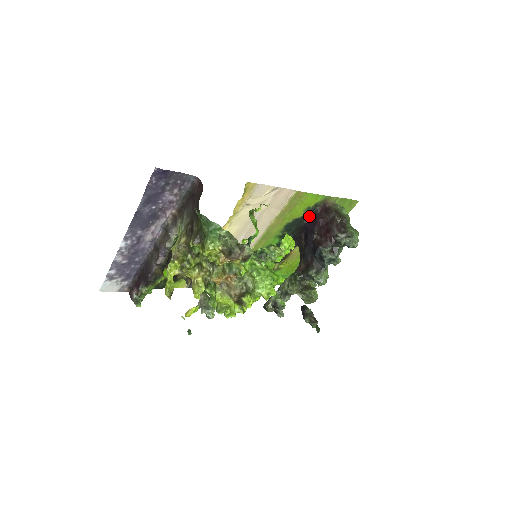
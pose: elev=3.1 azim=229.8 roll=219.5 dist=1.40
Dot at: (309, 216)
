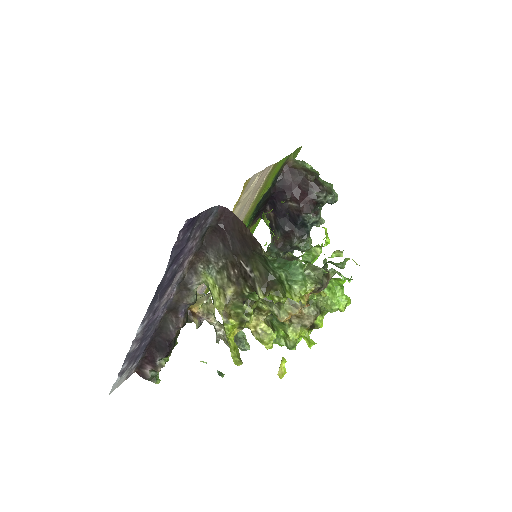
Dot at: (274, 184)
